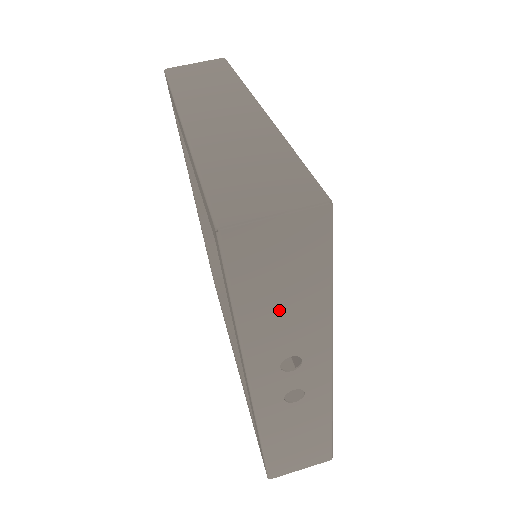
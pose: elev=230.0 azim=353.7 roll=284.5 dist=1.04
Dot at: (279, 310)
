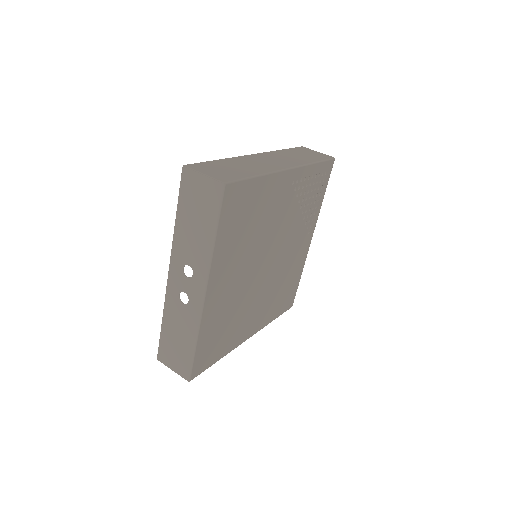
Dot at: (192, 229)
